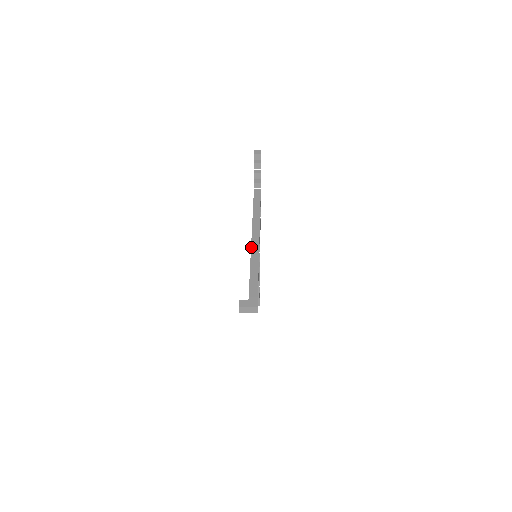
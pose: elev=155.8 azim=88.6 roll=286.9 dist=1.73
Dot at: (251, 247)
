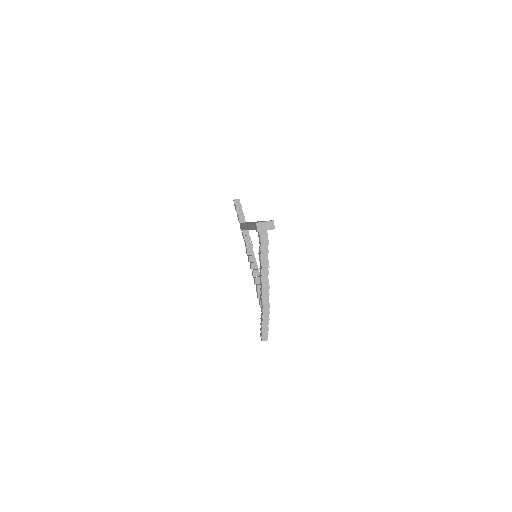
Dot at: (252, 222)
